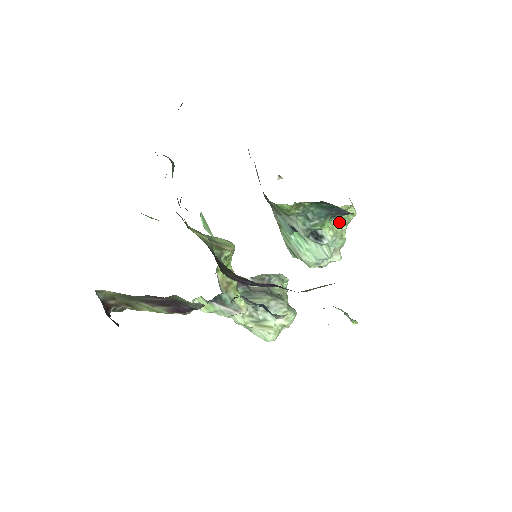
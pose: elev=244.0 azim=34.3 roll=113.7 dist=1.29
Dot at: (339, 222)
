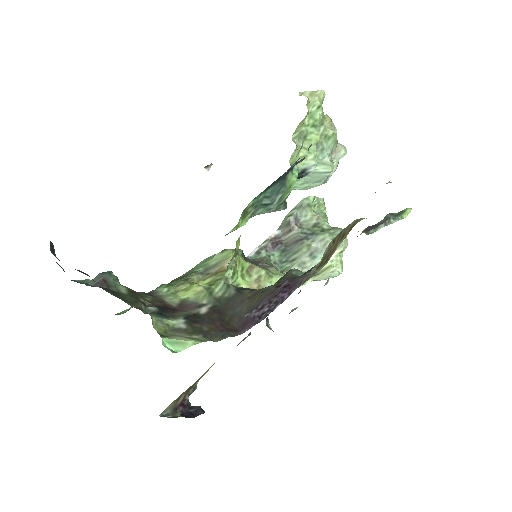
Dot at: (310, 135)
